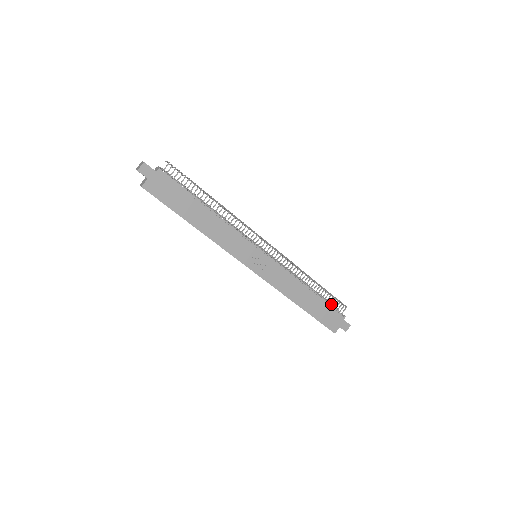
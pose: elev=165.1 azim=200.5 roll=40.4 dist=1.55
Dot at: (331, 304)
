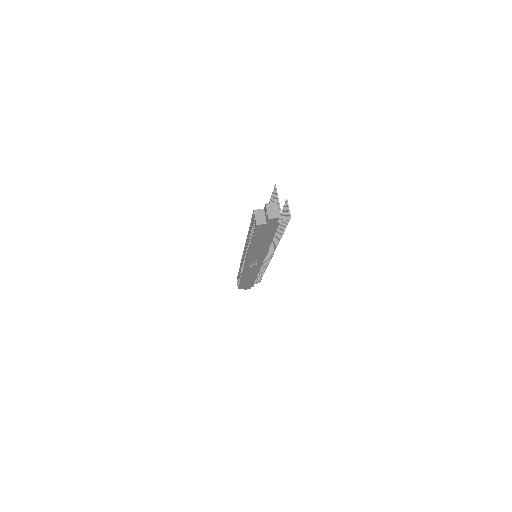
Dot at: (256, 281)
